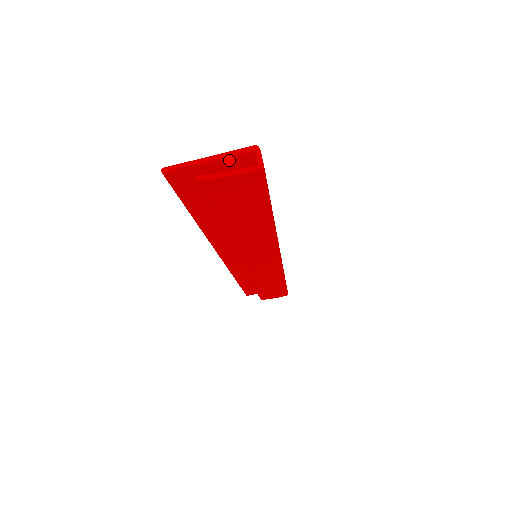
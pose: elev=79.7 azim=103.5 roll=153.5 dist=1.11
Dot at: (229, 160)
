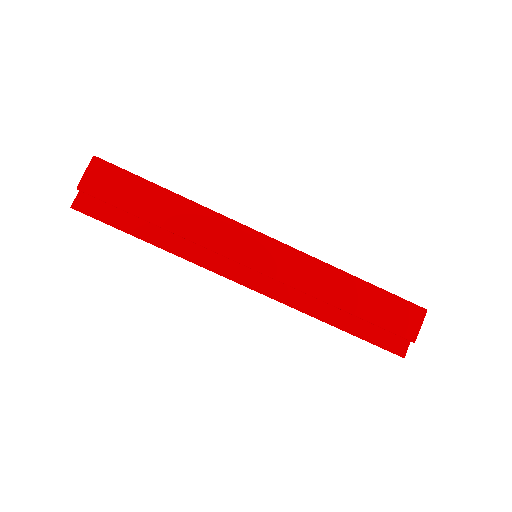
Dot at: occluded
